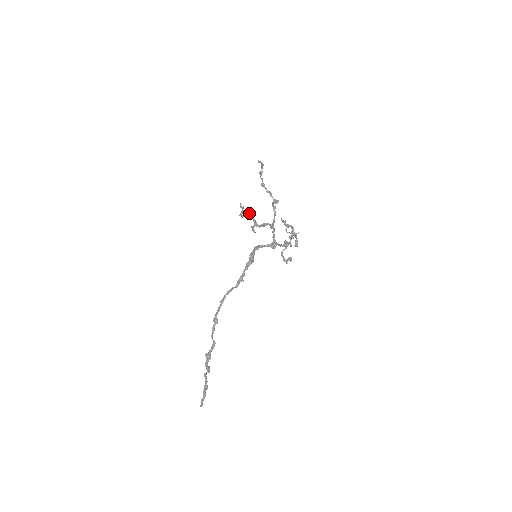
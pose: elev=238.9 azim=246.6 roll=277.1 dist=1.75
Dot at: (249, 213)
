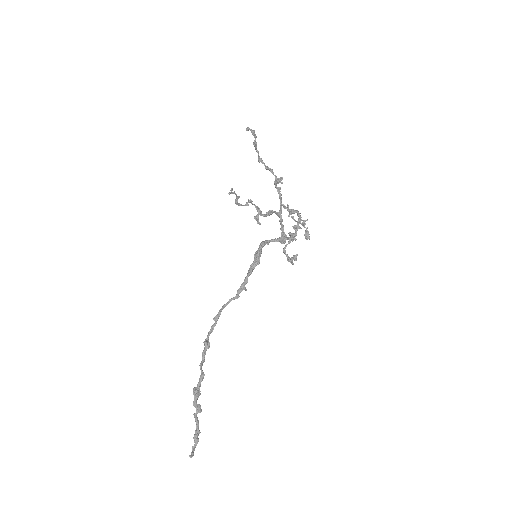
Dot at: (248, 199)
